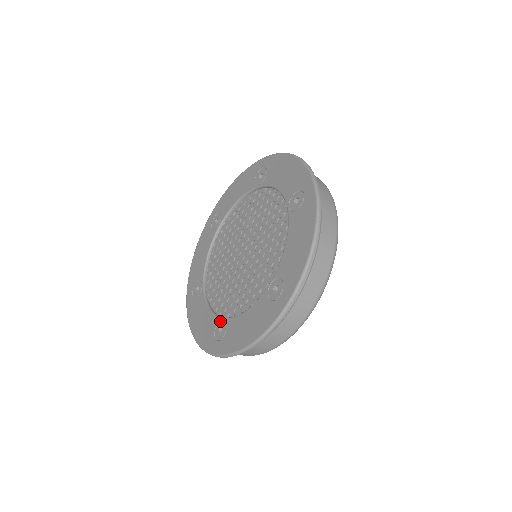
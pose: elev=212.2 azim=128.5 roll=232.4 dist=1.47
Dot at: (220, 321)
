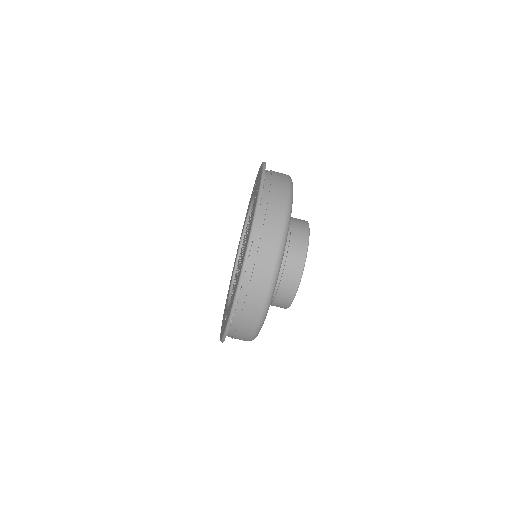
Dot at: occluded
